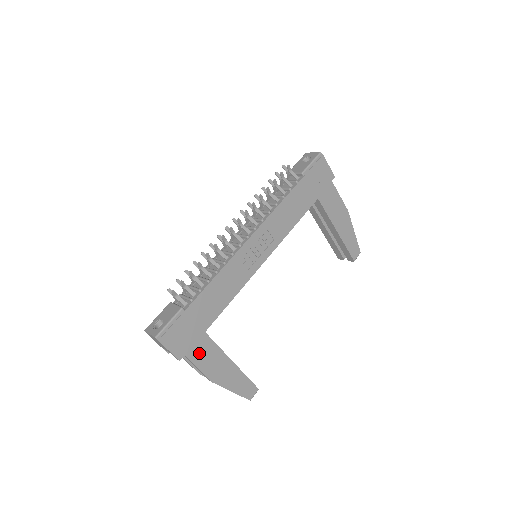
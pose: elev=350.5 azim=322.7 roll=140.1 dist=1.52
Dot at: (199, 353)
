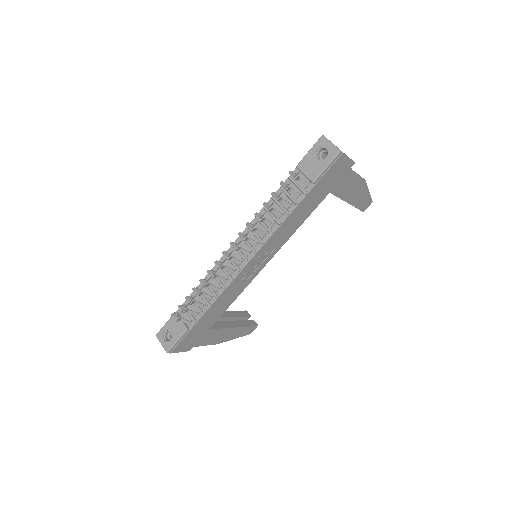
Dot at: (205, 340)
